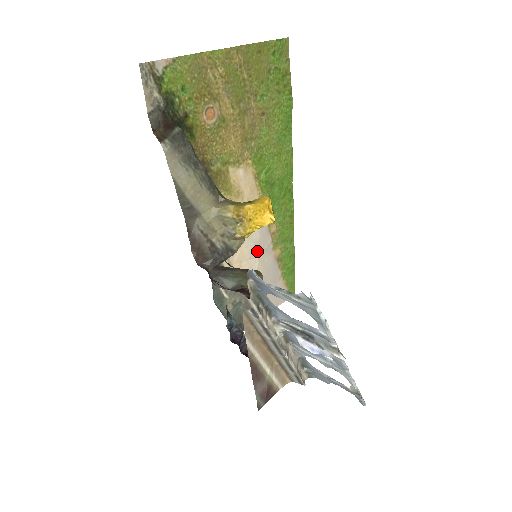
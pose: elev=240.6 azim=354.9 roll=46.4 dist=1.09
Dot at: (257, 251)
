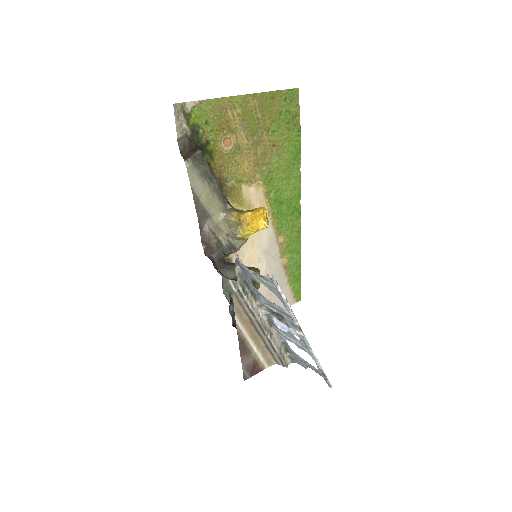
Dot at: (265, 257)
